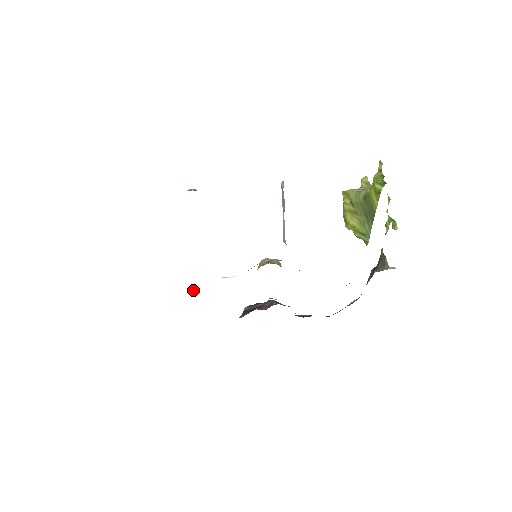
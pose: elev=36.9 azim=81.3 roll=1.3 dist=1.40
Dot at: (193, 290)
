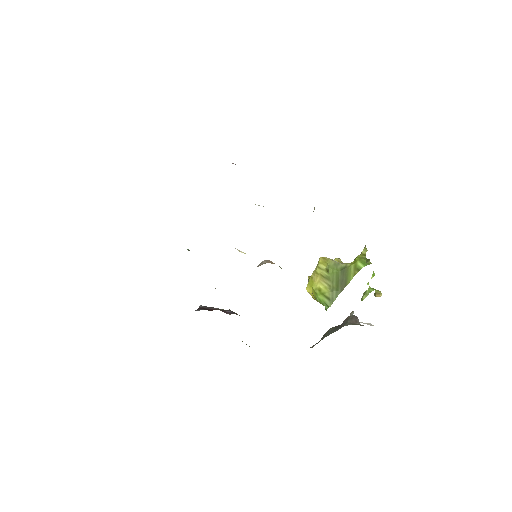
Dot at: (188, 249)
